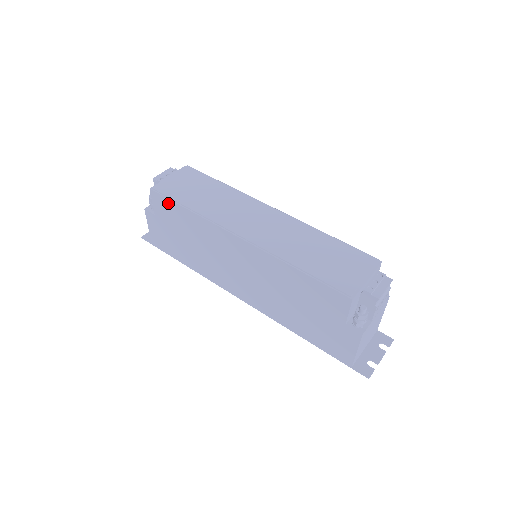
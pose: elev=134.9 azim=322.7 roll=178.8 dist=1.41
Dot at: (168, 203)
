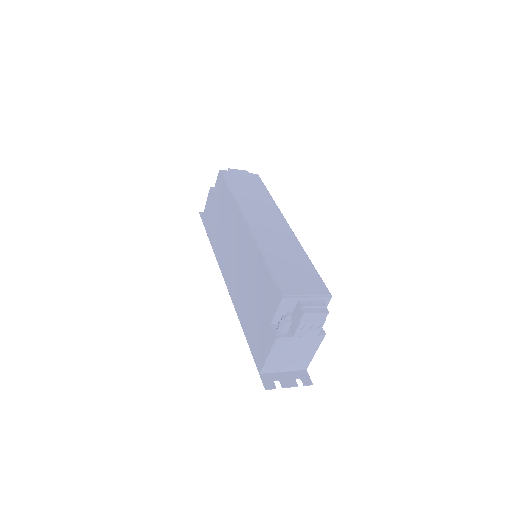
Dot at: (223, 184)
